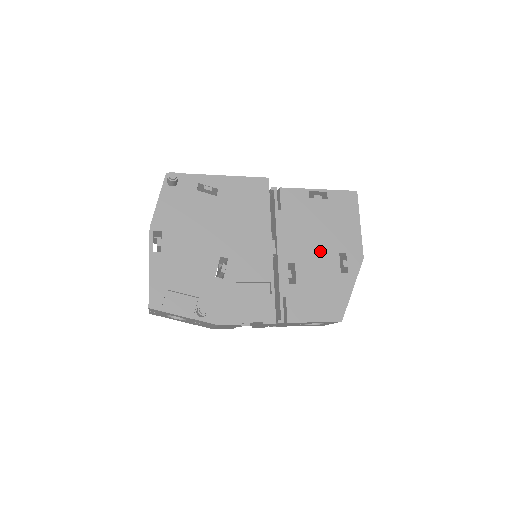
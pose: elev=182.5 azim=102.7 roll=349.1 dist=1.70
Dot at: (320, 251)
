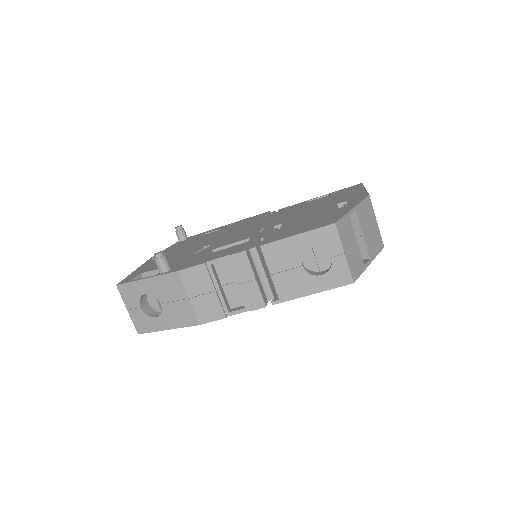
Dot at: (314, 211)
